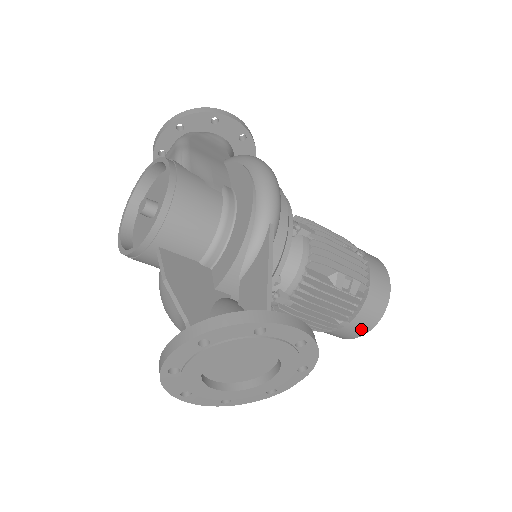
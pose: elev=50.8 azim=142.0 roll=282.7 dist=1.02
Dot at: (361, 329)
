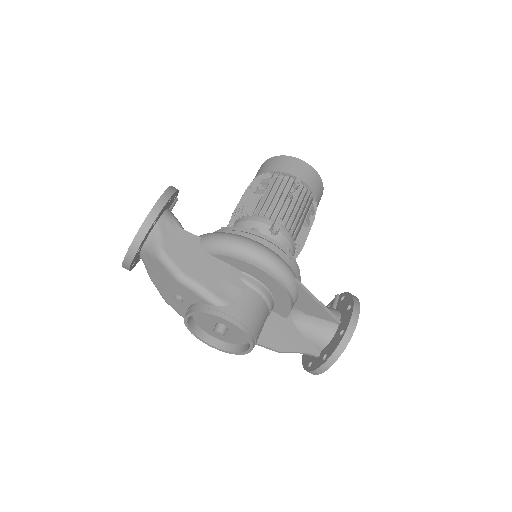
Dot at: occluded
